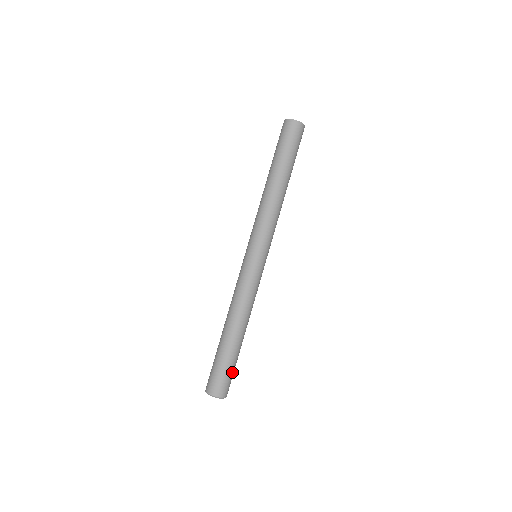
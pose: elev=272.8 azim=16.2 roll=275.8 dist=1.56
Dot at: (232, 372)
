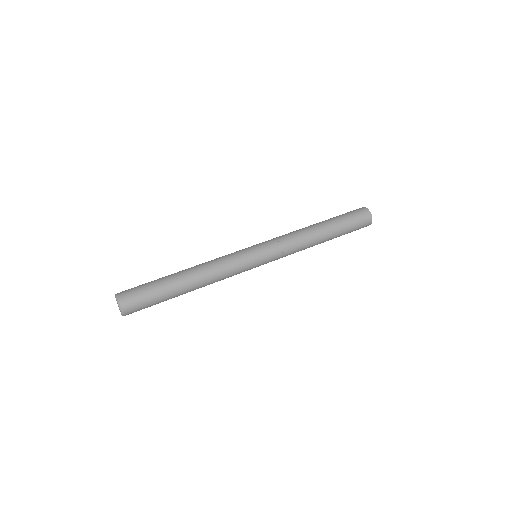
Dot at: (146, 292)
